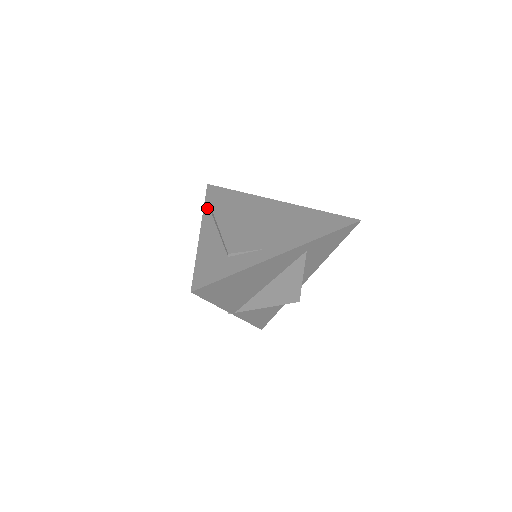
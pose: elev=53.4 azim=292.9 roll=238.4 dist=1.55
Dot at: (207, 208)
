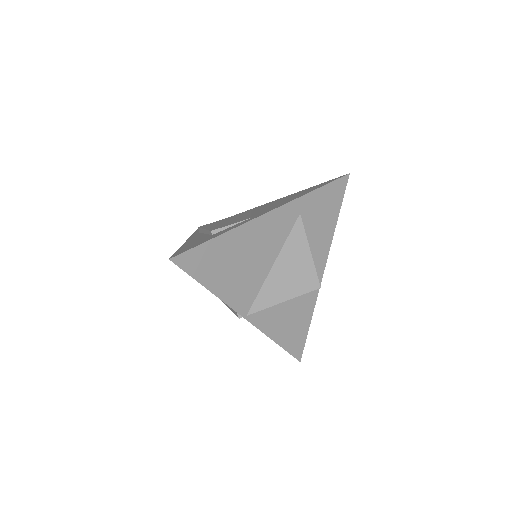
Dot at: (195, 233)
